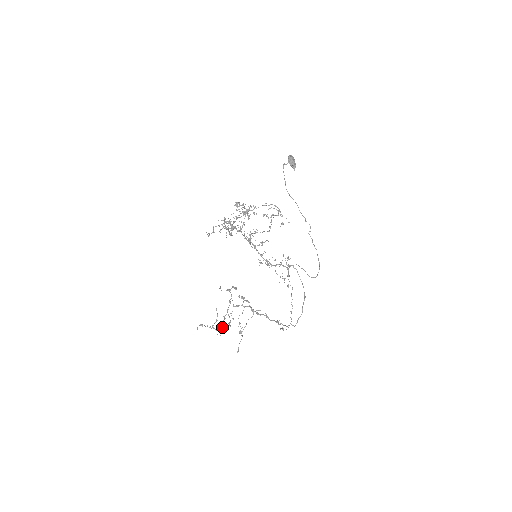
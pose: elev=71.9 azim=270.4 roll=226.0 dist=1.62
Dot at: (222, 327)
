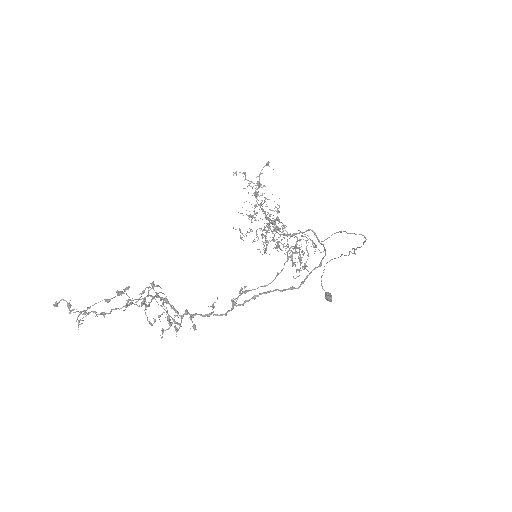
Dot at: (105, 313)
